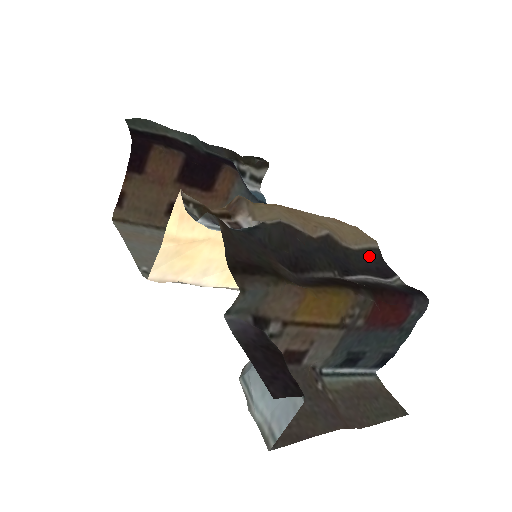
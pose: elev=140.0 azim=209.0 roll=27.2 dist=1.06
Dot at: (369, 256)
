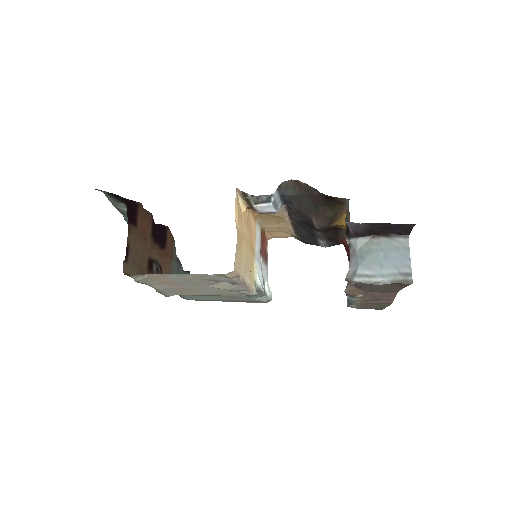
Dot at: (302, 240)
